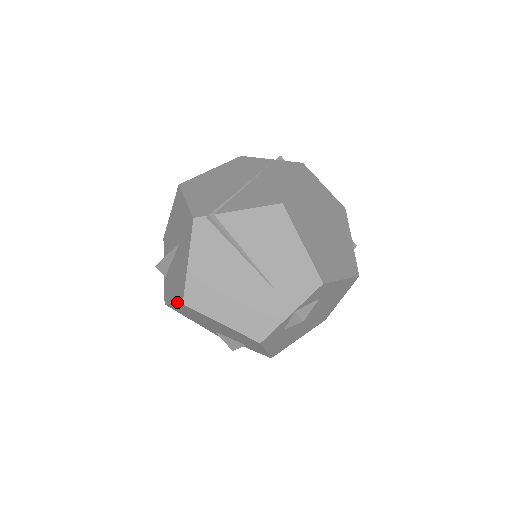
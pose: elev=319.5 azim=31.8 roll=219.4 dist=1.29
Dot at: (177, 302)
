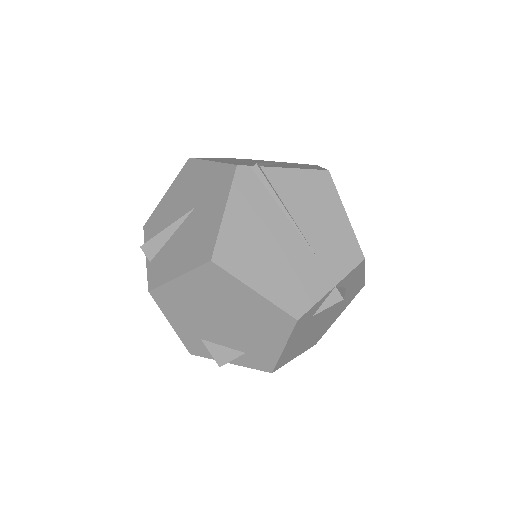
Dot at: (193, 267)
